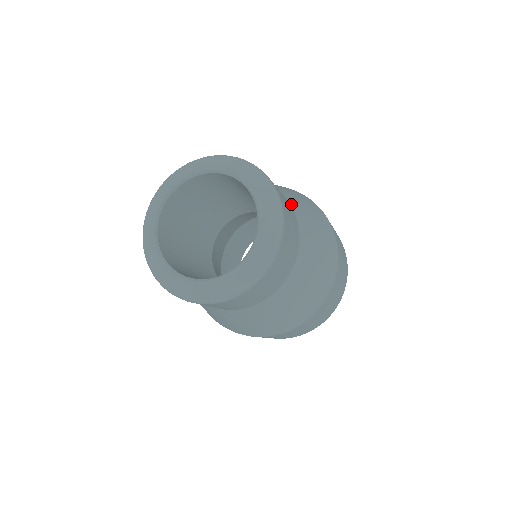
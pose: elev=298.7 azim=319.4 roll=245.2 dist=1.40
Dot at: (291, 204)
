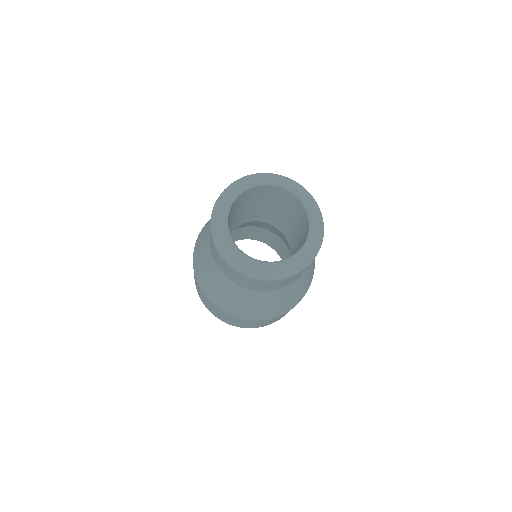
Dot at: occluded
